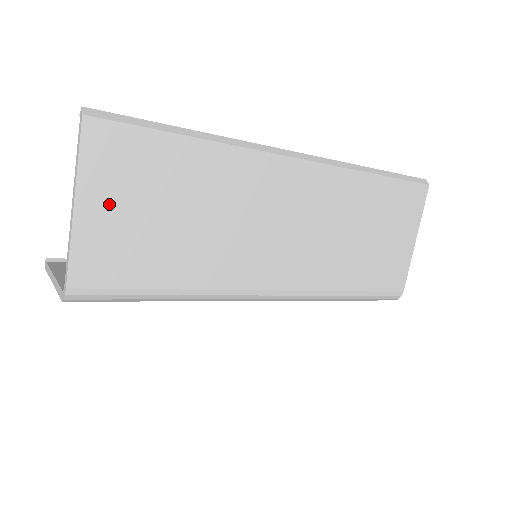
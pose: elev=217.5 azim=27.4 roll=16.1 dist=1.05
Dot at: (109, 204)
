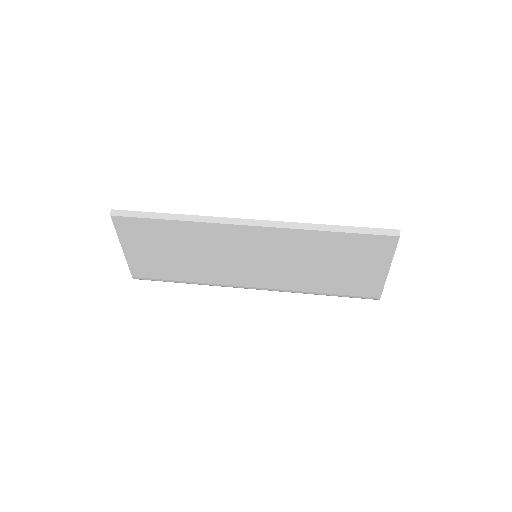
Dot at: (138, 248)
